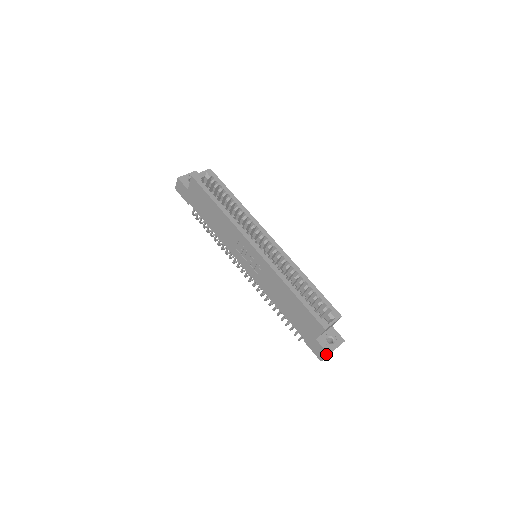
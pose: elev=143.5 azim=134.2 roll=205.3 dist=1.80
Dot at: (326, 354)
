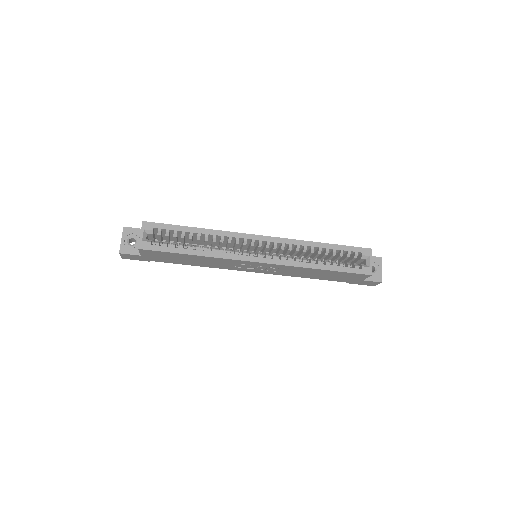
Dot at: (378, 283)
